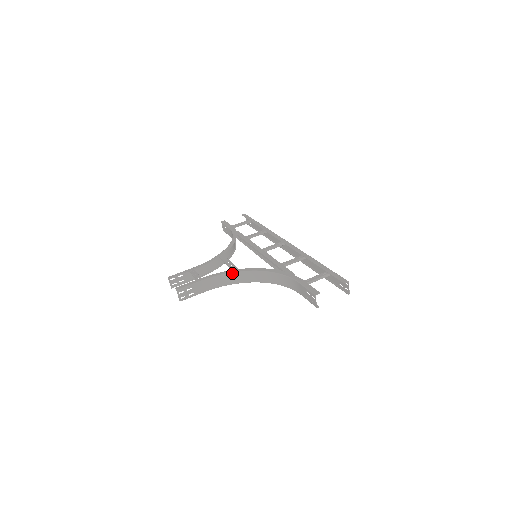
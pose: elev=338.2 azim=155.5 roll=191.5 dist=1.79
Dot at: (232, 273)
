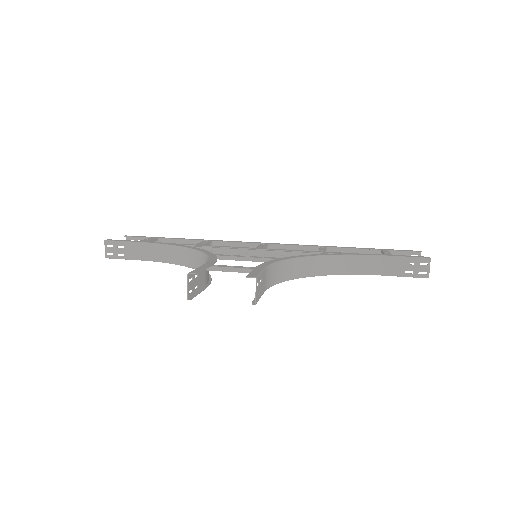
Dot at: (285, 261)
